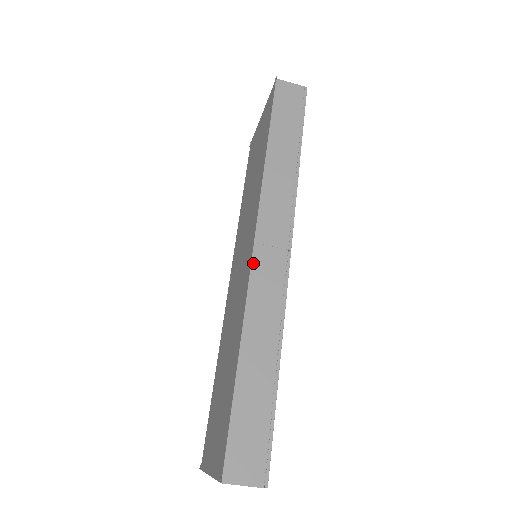
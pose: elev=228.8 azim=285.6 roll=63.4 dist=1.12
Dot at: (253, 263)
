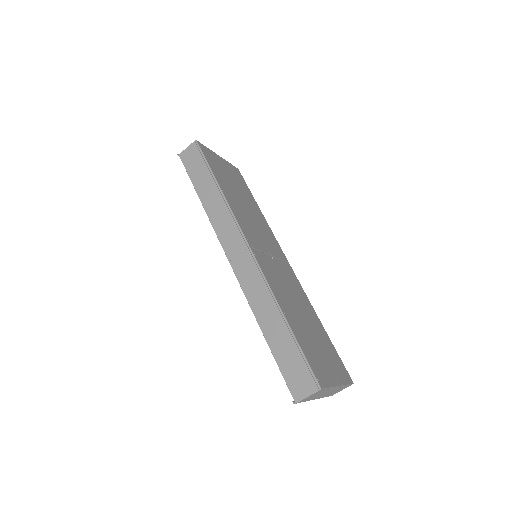
Dot at: (236, 274)
